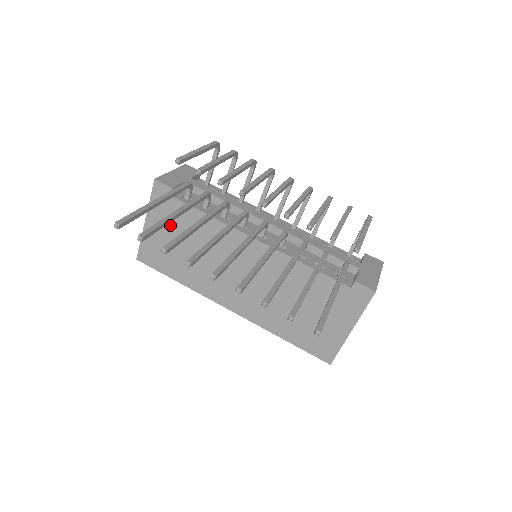
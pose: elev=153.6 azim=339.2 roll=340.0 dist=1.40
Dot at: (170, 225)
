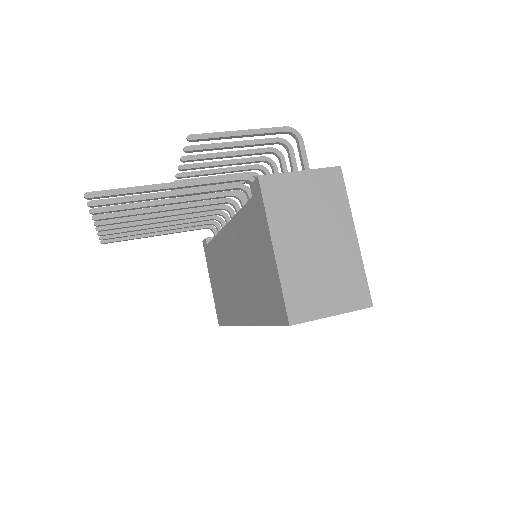
Dot at: (213, 271)
